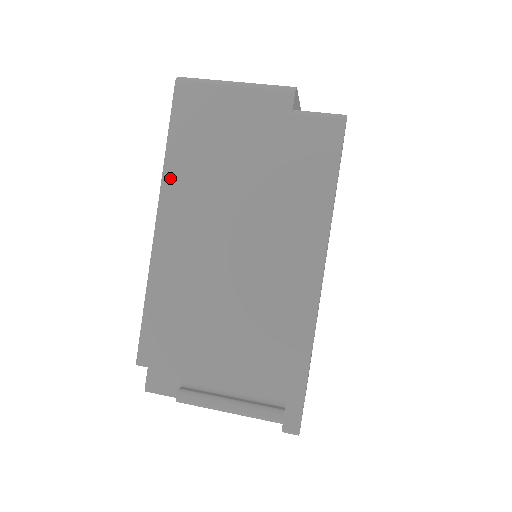
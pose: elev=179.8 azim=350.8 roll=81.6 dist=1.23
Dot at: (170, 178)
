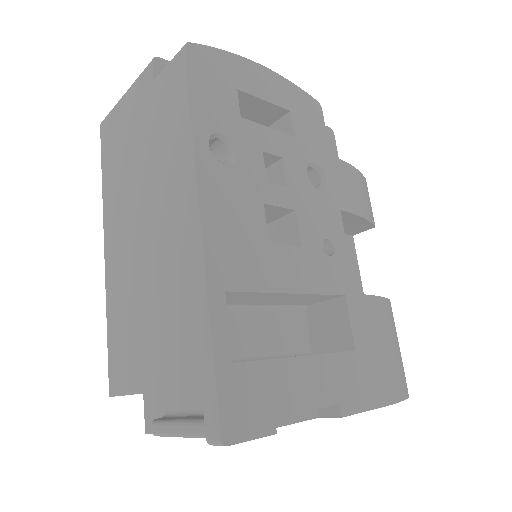
Dot at: (106, 203)
